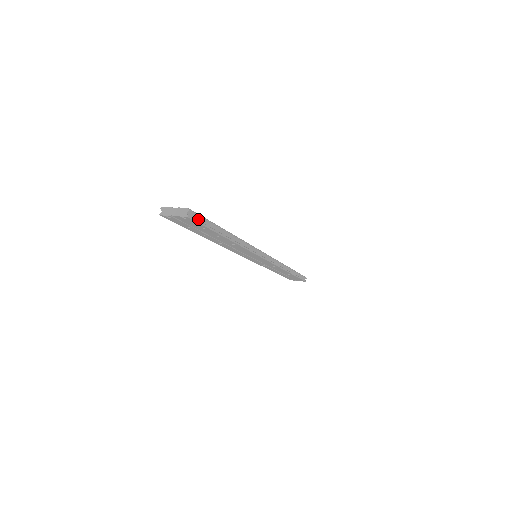
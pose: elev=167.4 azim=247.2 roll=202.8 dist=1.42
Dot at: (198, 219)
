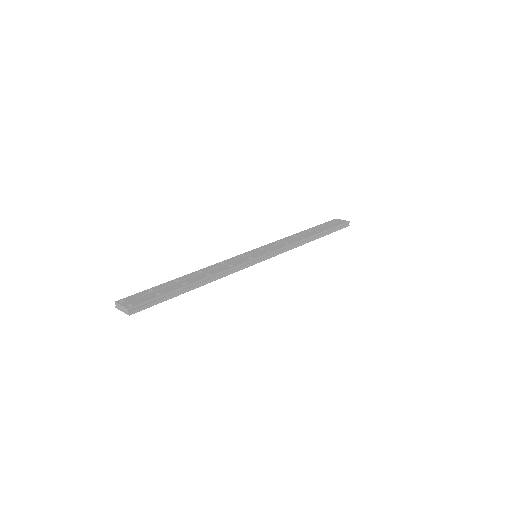
Dot at: (145, 305)
